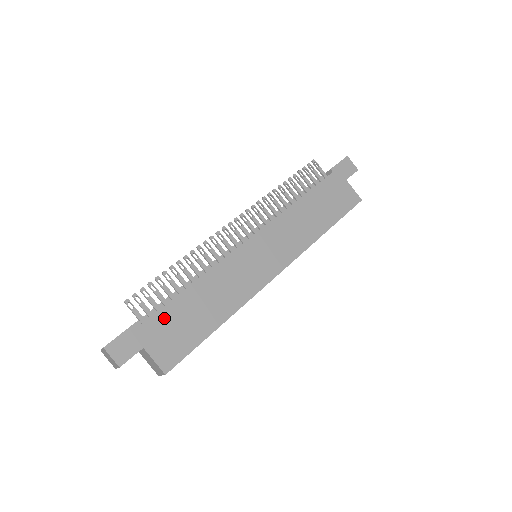
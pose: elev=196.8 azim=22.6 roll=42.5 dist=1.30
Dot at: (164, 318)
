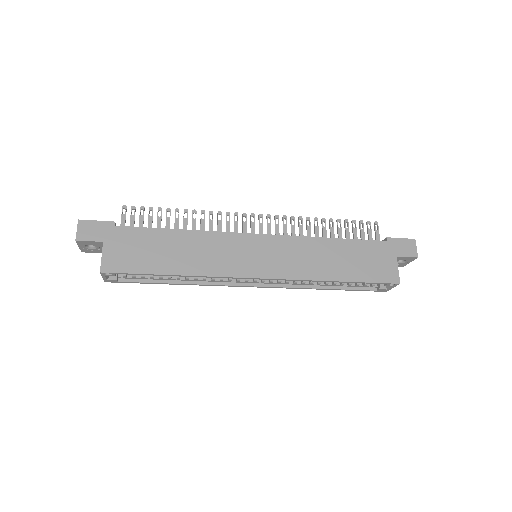
Dot at: (137, 235)
